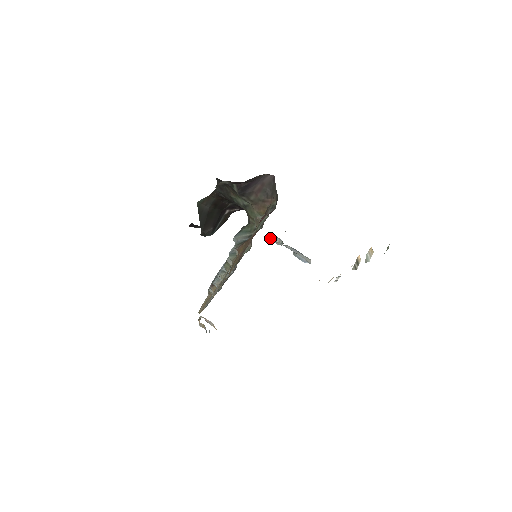
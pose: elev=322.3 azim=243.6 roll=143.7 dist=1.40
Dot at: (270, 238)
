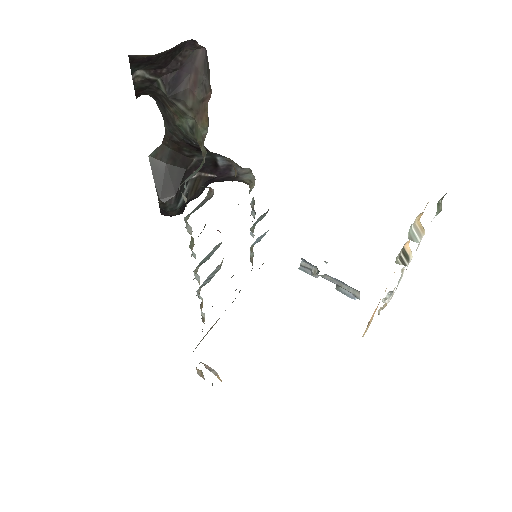
Dot at: (304, 269)
